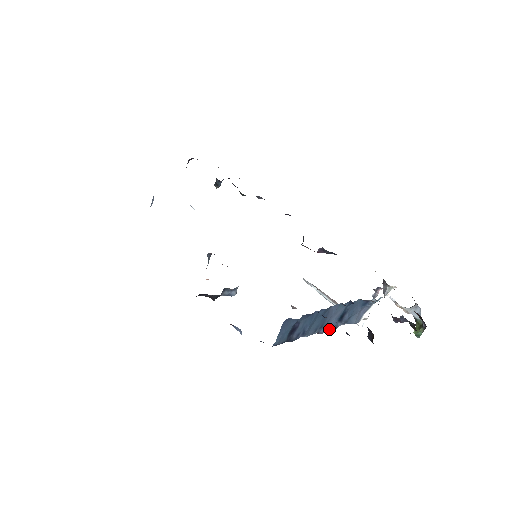
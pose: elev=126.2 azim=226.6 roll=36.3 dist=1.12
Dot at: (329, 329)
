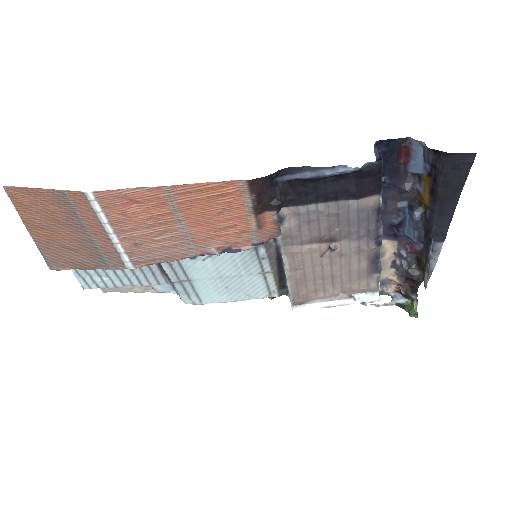
Dot at: (381, 230)
